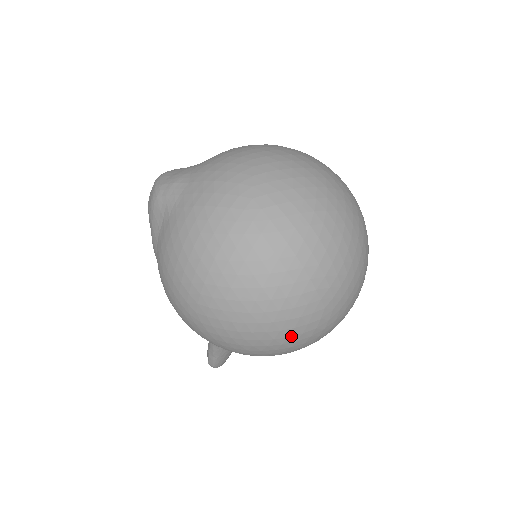
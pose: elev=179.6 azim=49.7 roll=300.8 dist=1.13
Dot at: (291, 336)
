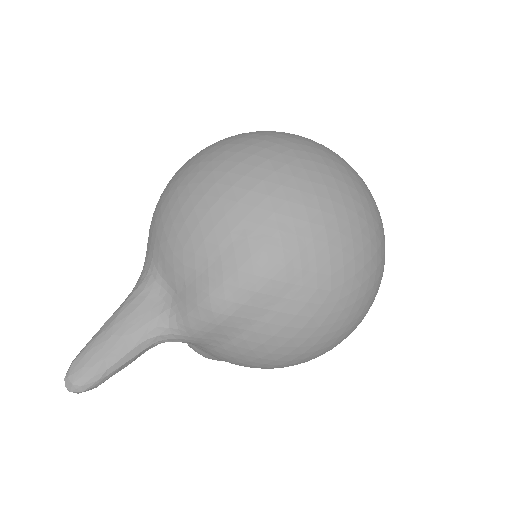
Dot at: (241, 153)
